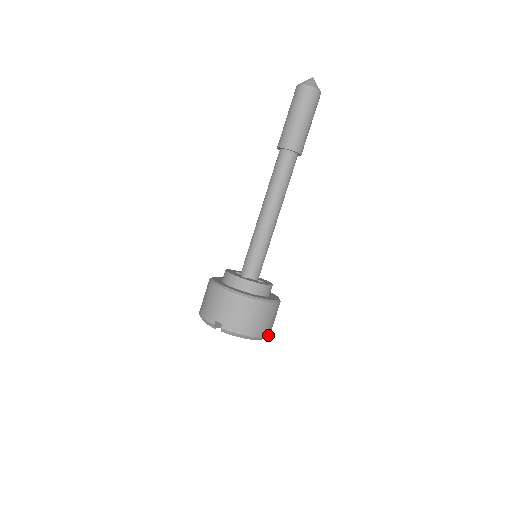
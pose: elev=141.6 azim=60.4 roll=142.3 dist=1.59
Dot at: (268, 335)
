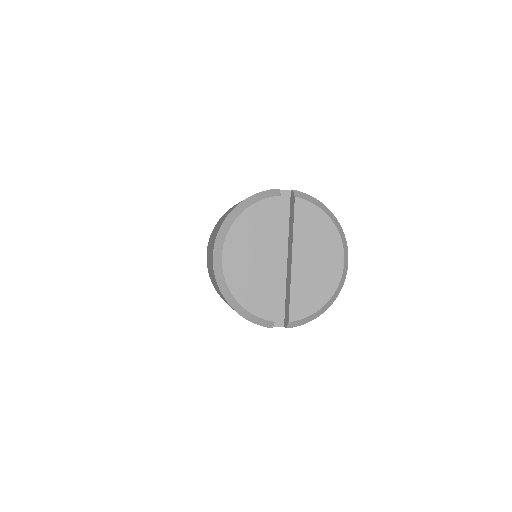
Dot at: (346, 266)
